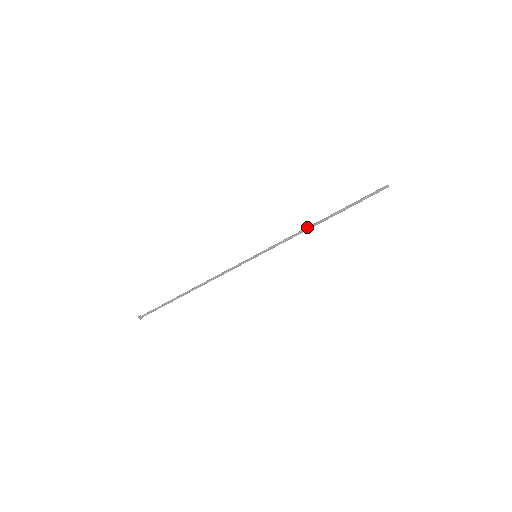
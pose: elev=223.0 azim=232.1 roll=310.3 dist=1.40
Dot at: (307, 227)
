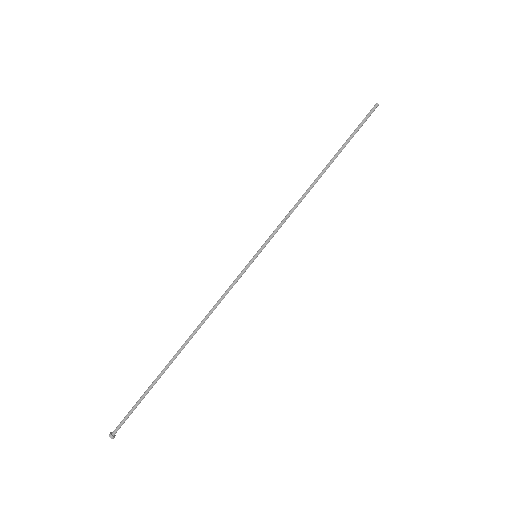
Dot at: (307, 190)
